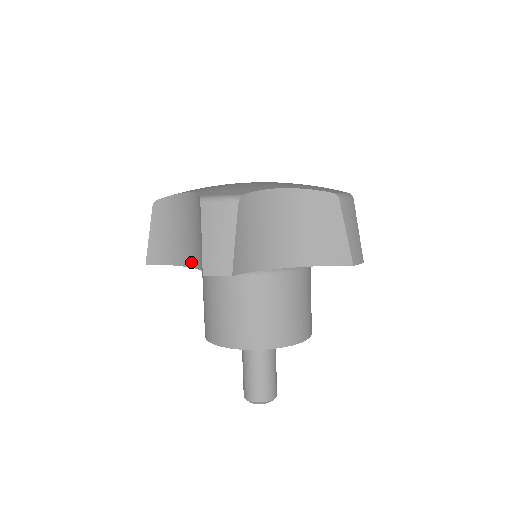
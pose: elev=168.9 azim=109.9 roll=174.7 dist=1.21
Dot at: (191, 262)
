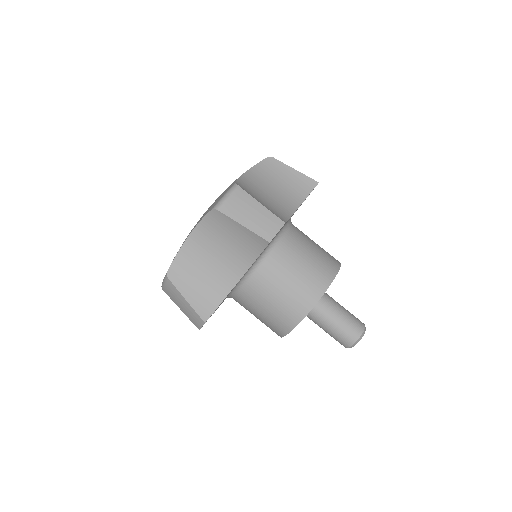
Dot at: (239, 273)
